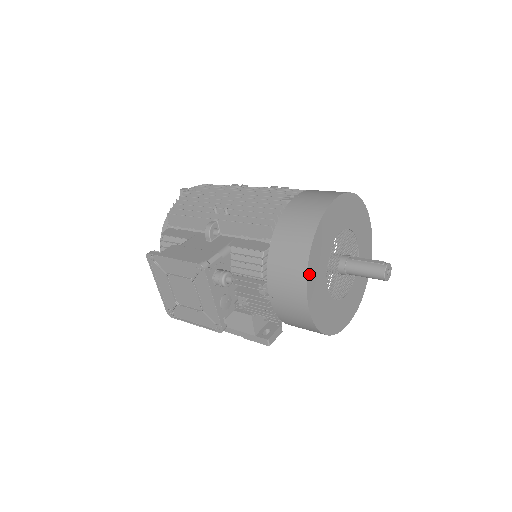
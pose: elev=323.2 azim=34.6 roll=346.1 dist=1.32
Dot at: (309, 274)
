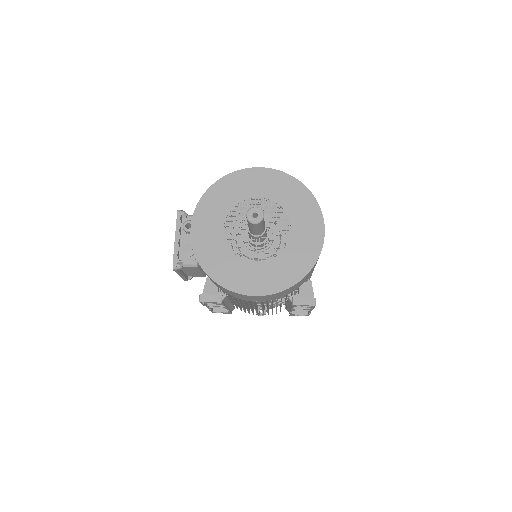
Dot at: (201, 204)
